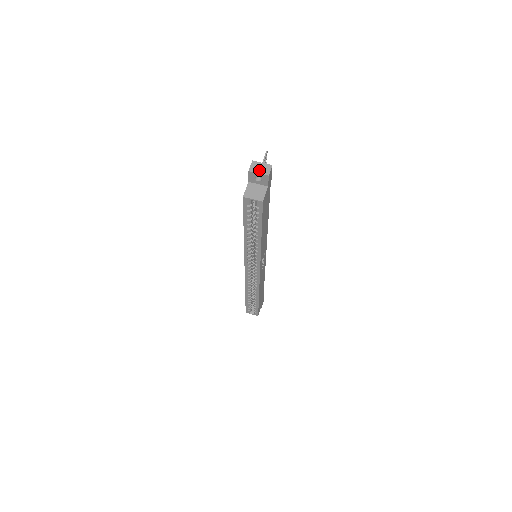
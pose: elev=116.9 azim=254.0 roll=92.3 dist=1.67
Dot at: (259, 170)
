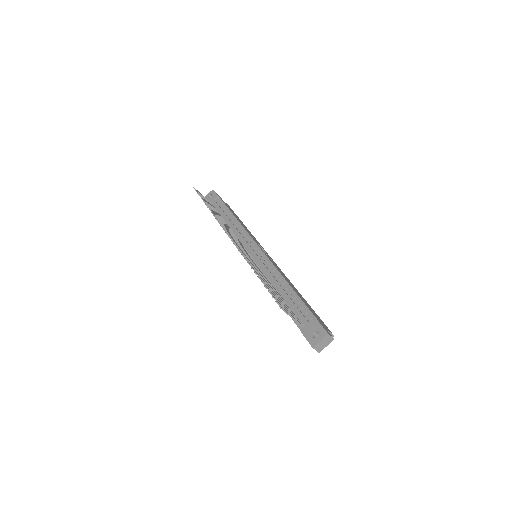
Dot at: (325, 345)
